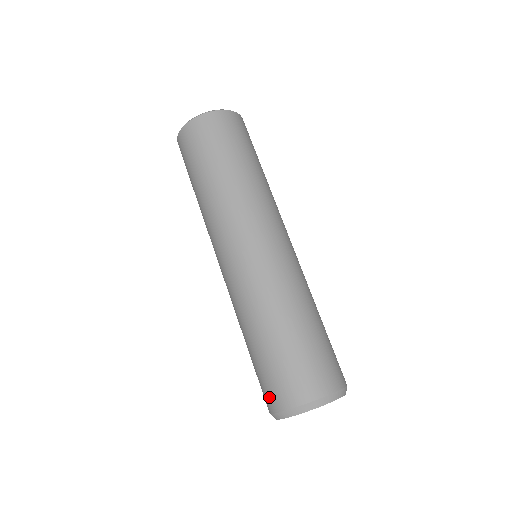
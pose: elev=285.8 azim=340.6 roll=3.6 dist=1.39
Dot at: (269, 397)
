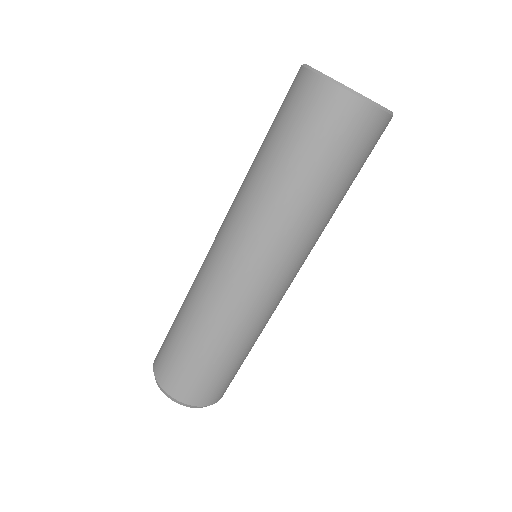
Dot at: occluded
